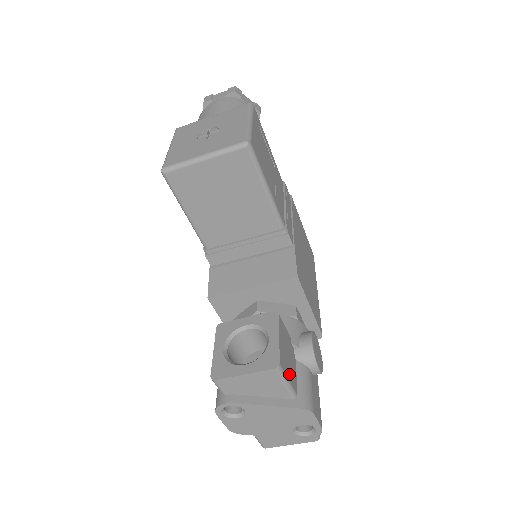
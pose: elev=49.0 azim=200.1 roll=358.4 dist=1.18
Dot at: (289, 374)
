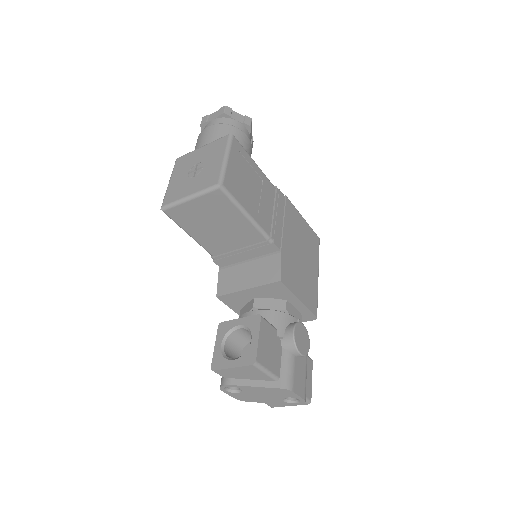
Dot at: (269, 364)
